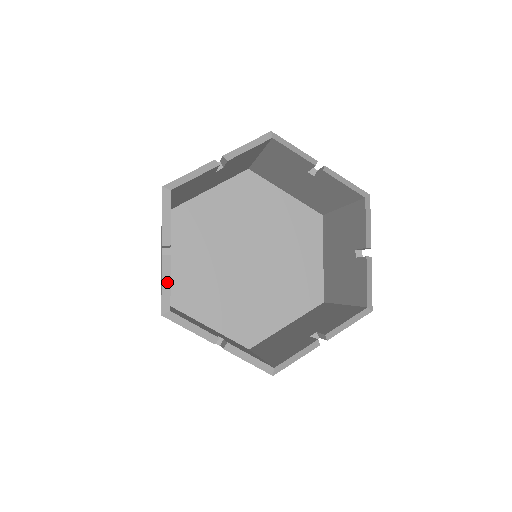
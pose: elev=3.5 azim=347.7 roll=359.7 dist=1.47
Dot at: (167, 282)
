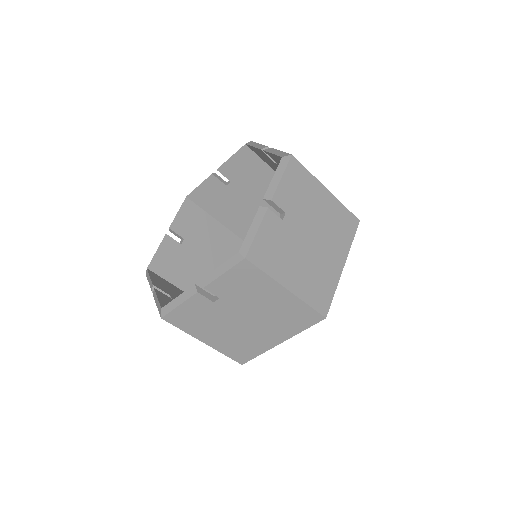
Dot at: (157, 300)
